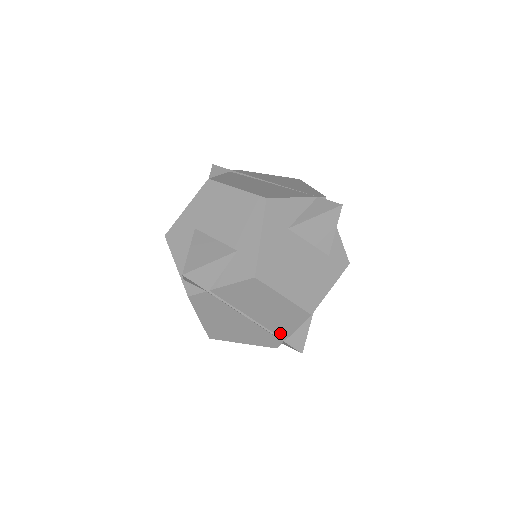
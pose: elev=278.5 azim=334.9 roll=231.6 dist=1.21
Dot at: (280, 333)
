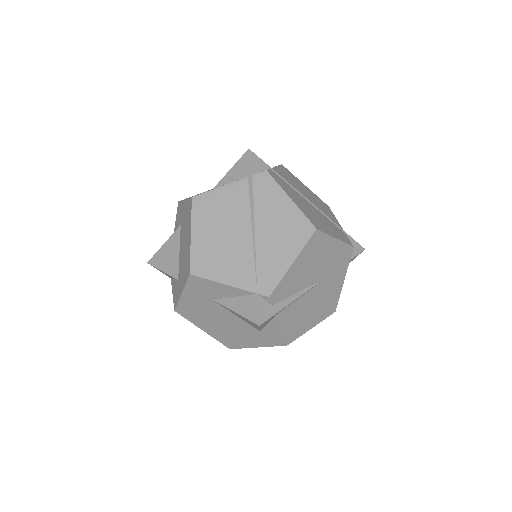
Dot at: occluded
